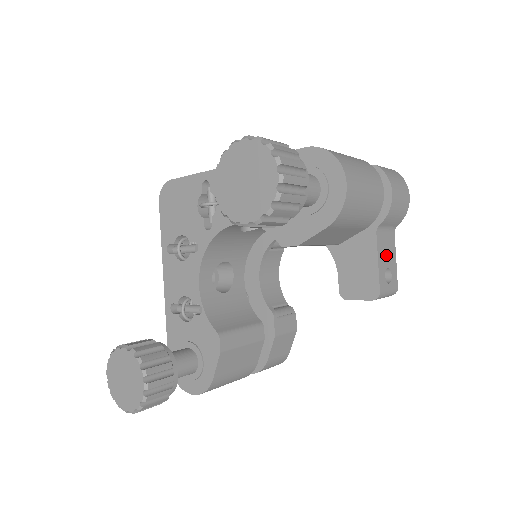
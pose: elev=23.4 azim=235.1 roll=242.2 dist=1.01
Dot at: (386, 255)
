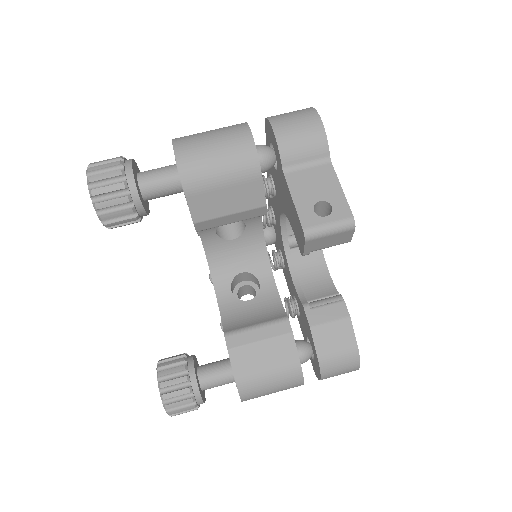
Dot at: (313, 190)
